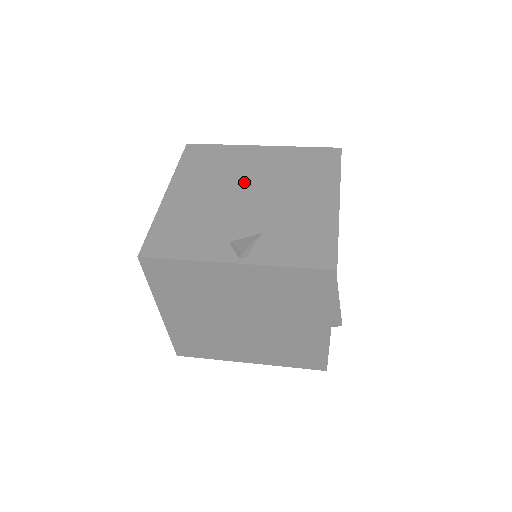
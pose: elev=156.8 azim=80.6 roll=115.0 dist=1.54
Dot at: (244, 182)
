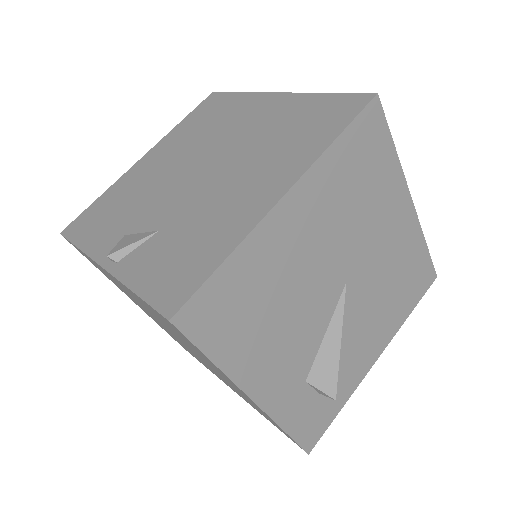
Dot at: (211, 150)
